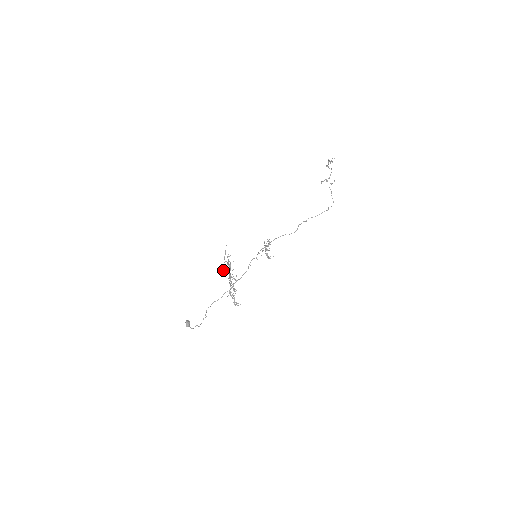
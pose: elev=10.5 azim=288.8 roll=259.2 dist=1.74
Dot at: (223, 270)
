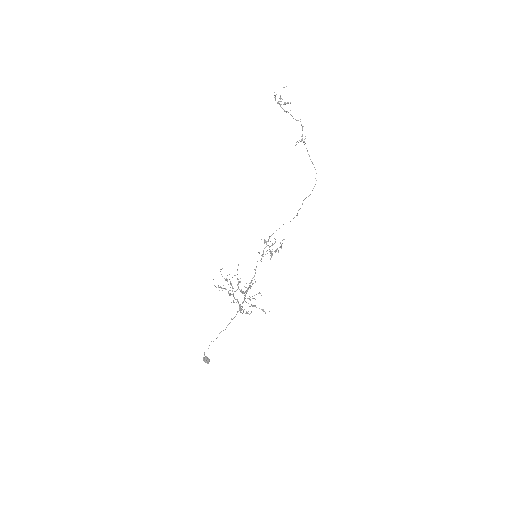
Dot at: occluded
